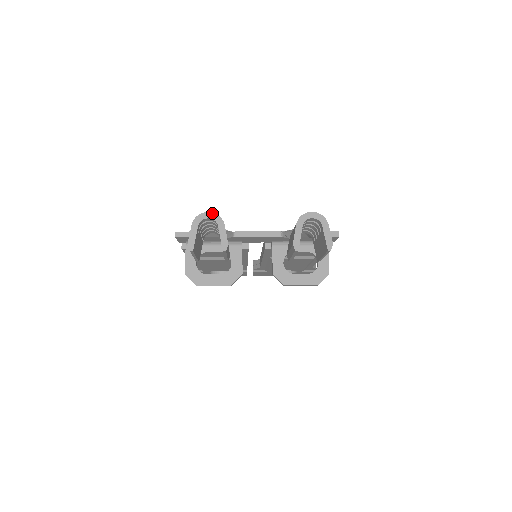
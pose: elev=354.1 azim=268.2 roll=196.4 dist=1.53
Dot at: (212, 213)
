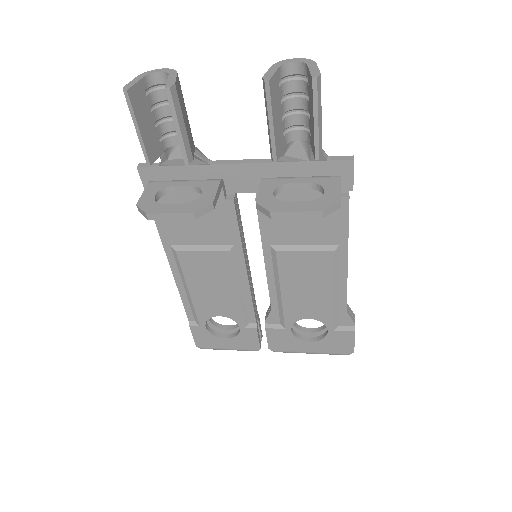
Dot at: (166, 69)
